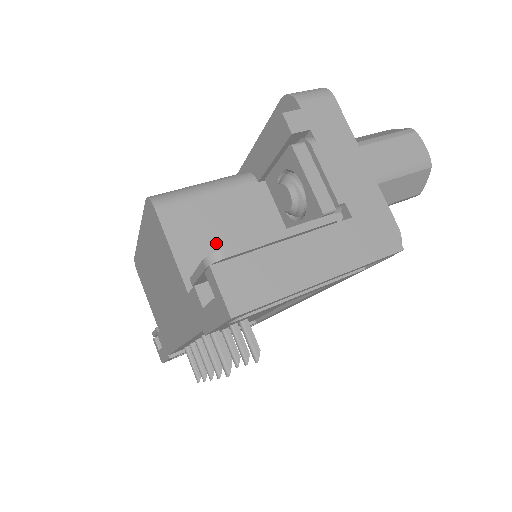
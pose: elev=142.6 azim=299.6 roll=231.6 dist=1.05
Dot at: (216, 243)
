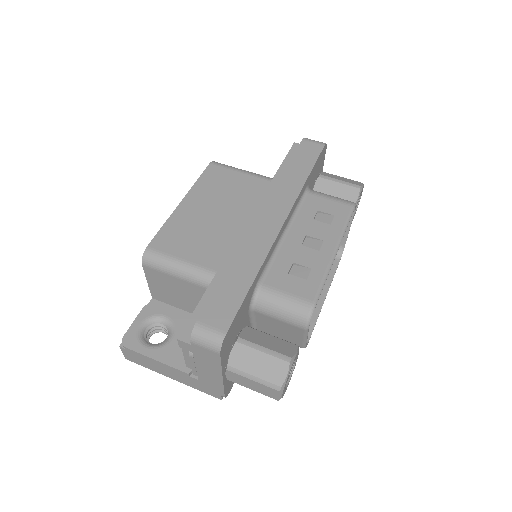
Dot at: (173, 294)
